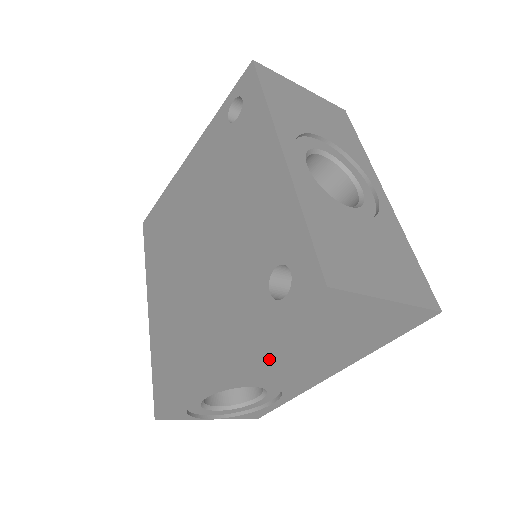
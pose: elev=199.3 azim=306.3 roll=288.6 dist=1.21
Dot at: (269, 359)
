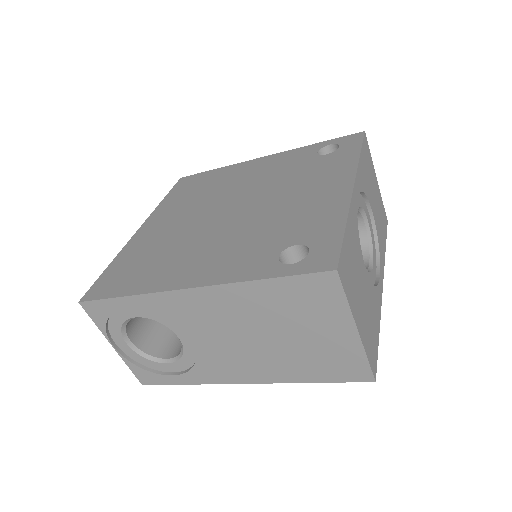
Dot at: (227, 313)
